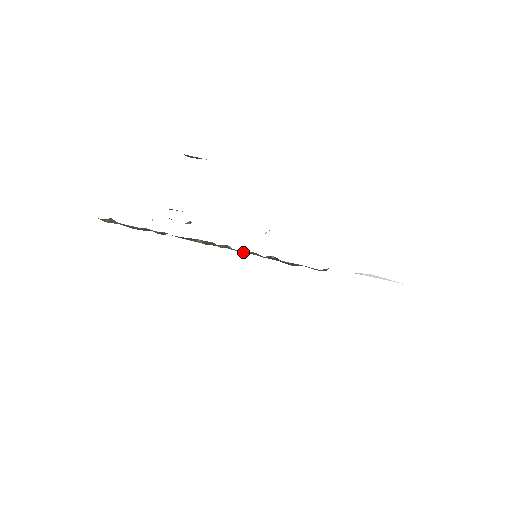
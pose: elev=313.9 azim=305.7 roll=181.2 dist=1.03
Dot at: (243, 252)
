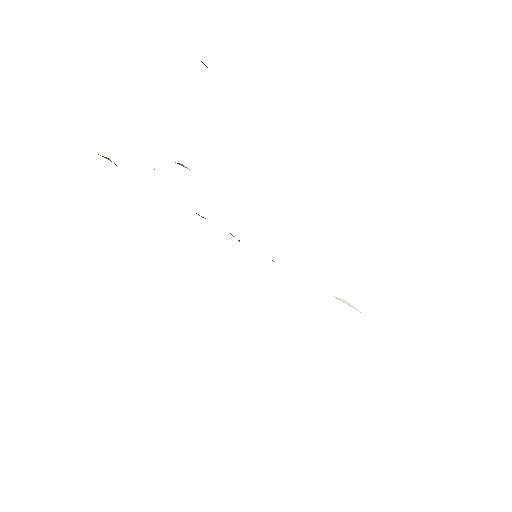
Dot at: occluded
